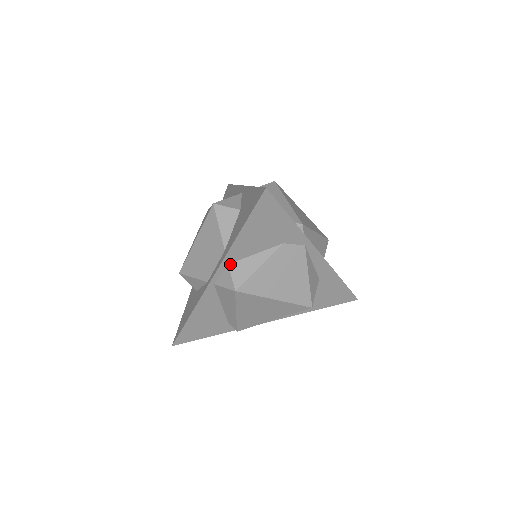
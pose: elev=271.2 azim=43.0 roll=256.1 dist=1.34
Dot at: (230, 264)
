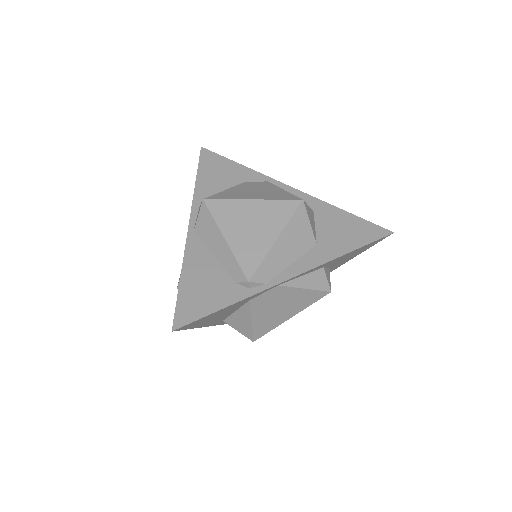
Dot at: occluded
